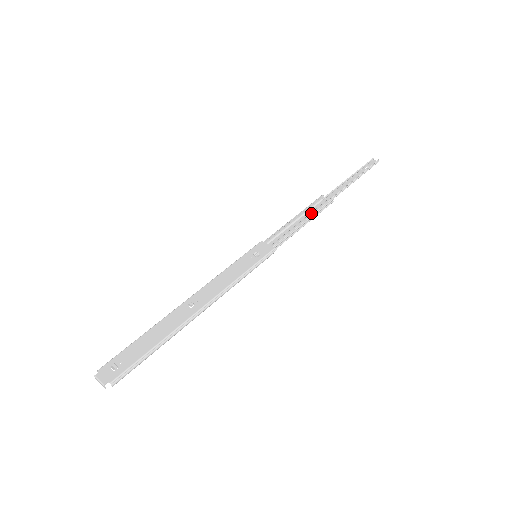
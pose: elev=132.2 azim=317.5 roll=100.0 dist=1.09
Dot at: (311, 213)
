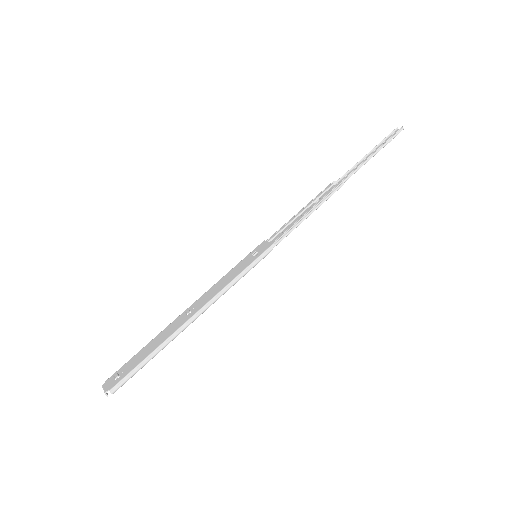
Dot at: occluded
